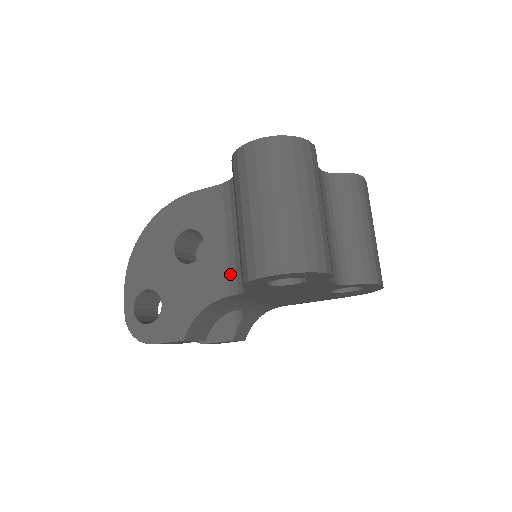
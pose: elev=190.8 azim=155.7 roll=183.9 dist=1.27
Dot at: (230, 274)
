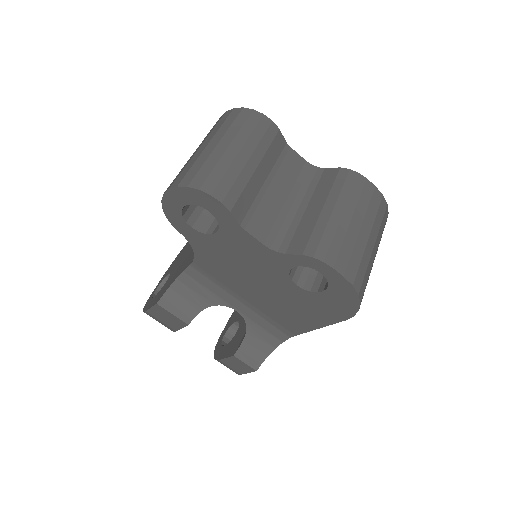
Dot at: occluded
